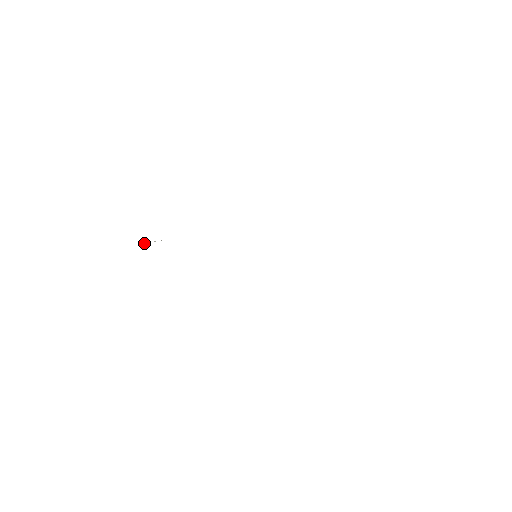
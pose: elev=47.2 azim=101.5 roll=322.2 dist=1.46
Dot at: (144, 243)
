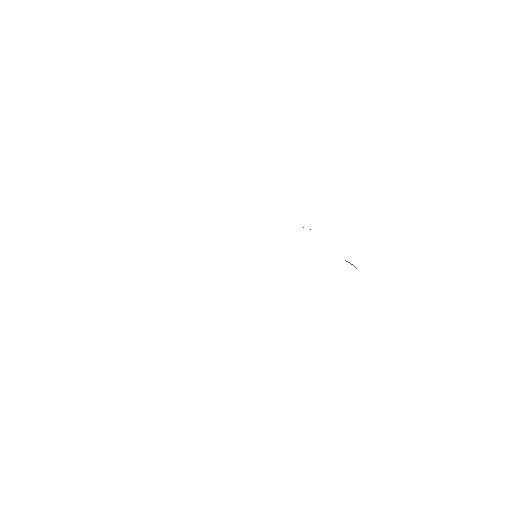
Dot at: occluded
